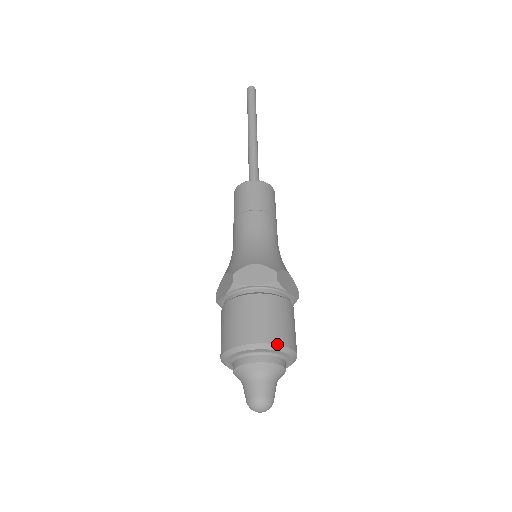
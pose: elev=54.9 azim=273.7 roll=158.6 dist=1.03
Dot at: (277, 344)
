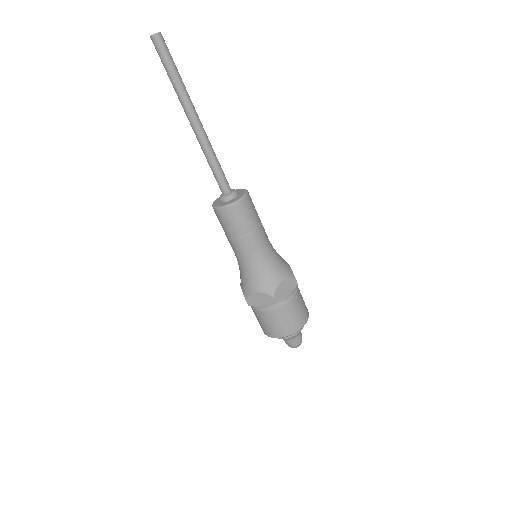
Dot at: occluded
